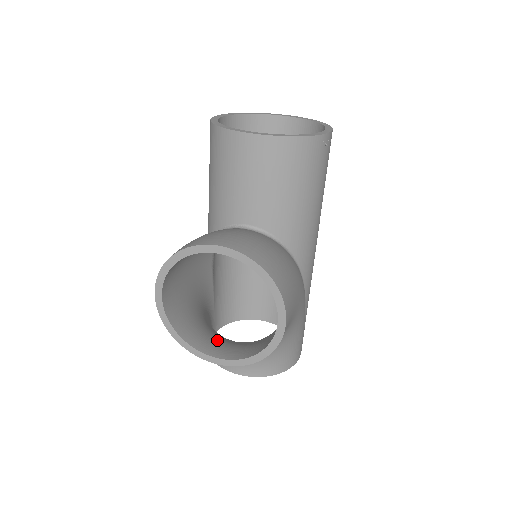
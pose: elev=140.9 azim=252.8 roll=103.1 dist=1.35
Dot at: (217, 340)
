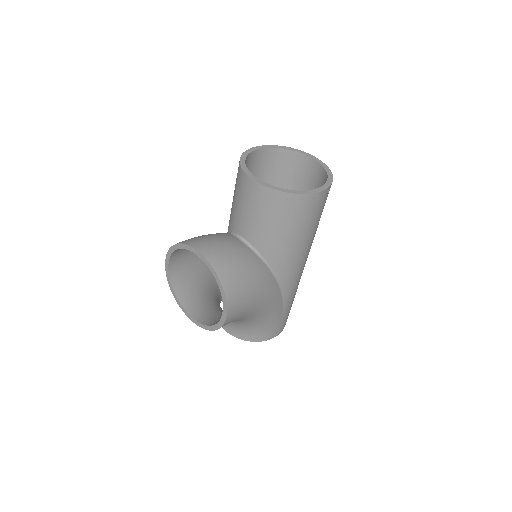
Dot at: (202, 304)
